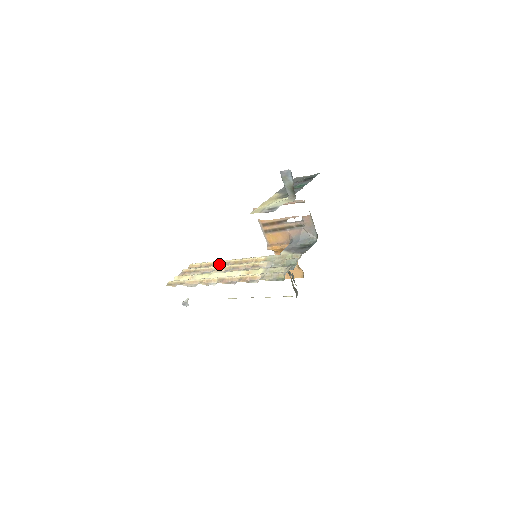
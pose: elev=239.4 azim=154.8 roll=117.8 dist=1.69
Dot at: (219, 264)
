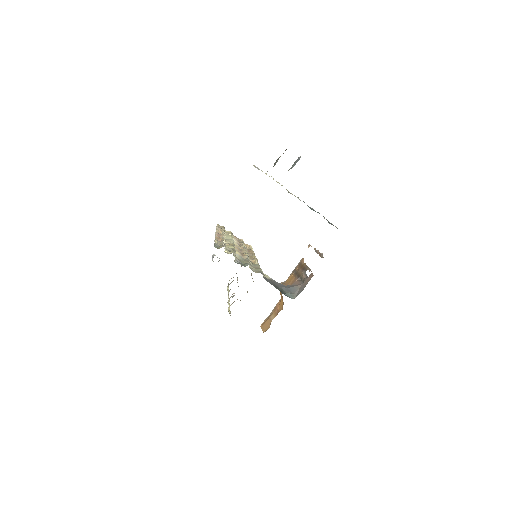
Dot at: (250, 252)
